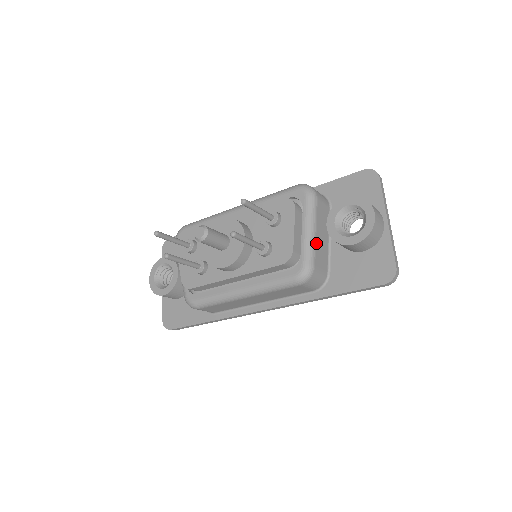
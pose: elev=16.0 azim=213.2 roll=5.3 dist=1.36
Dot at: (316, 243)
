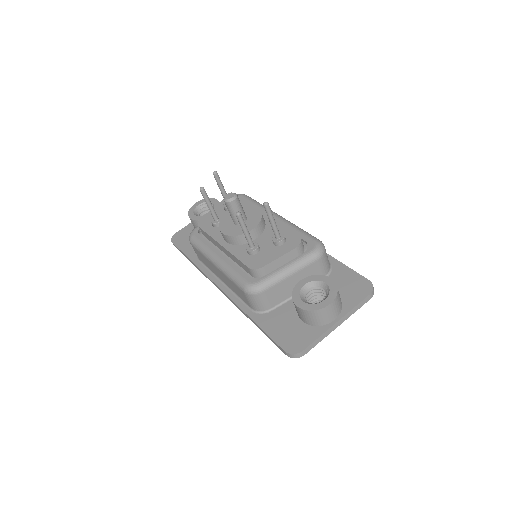
Dot at: (283, 281)
